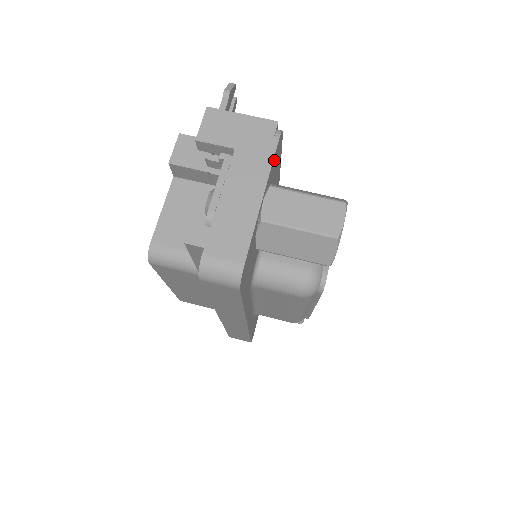
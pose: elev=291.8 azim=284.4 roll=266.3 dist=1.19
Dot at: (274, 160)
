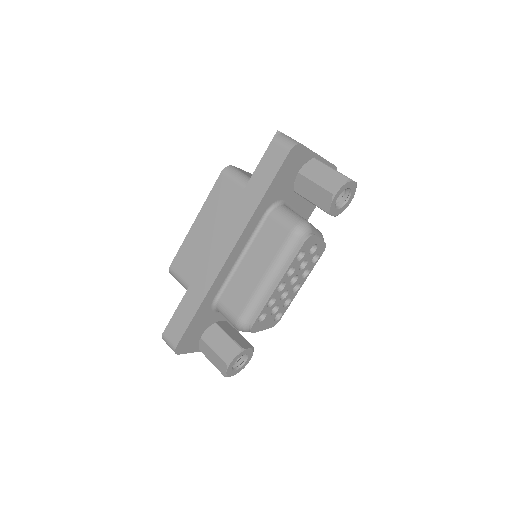
Dot at: occluded
